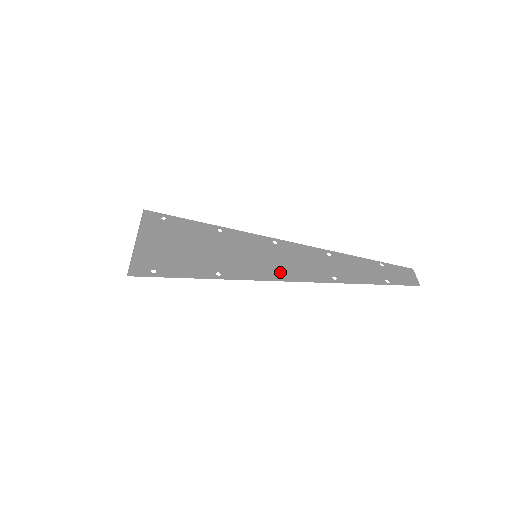
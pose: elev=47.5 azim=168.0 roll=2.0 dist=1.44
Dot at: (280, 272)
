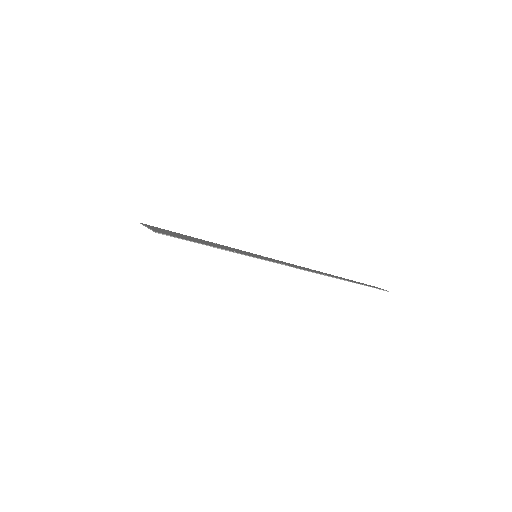
Dot at: occluded
